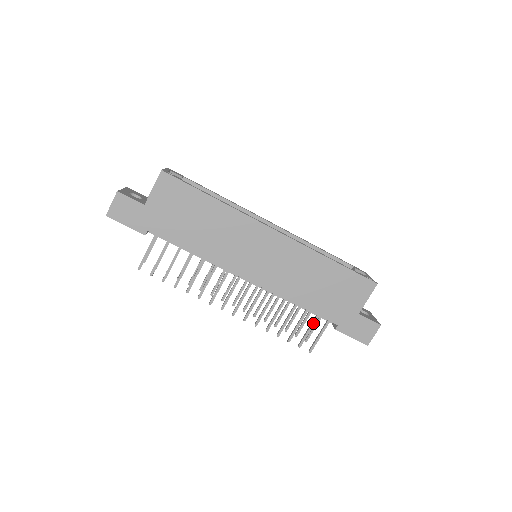
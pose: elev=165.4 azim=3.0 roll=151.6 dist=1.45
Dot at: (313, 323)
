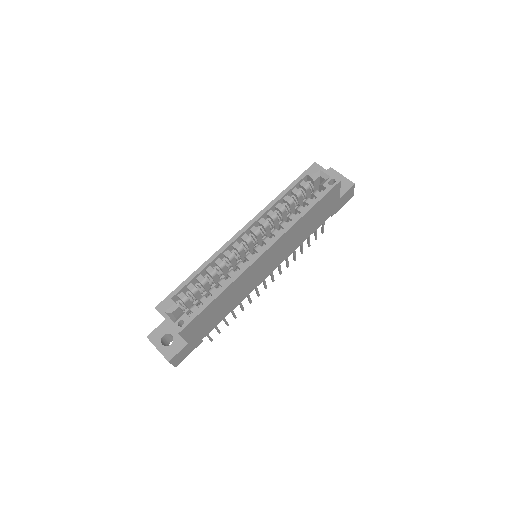
Dot at: occluded
